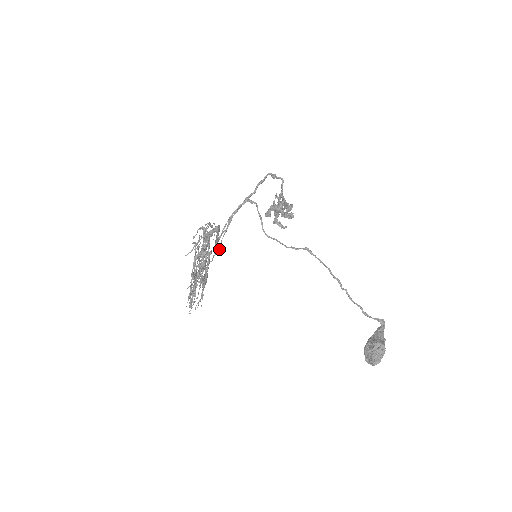
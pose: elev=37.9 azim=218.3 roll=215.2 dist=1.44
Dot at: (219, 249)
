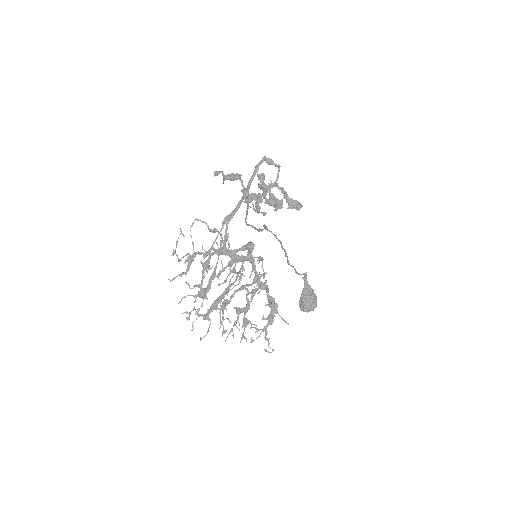
Dot at: occluded
